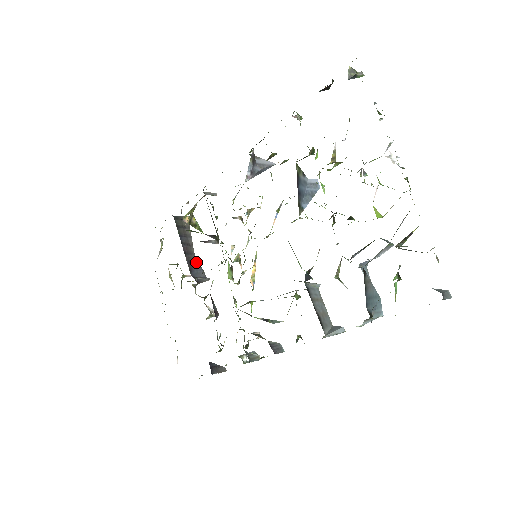
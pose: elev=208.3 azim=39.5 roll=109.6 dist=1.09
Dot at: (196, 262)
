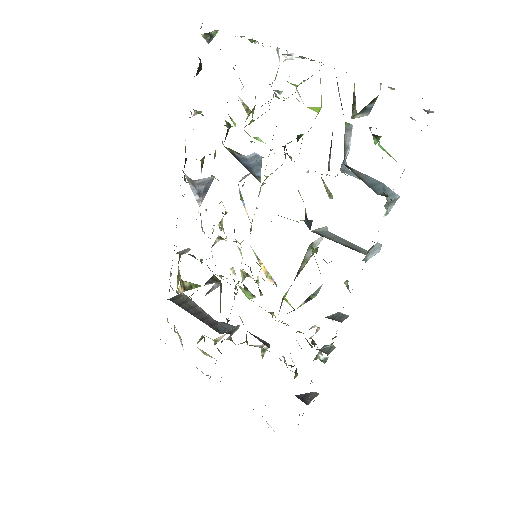
Dot at: (217, 322)
